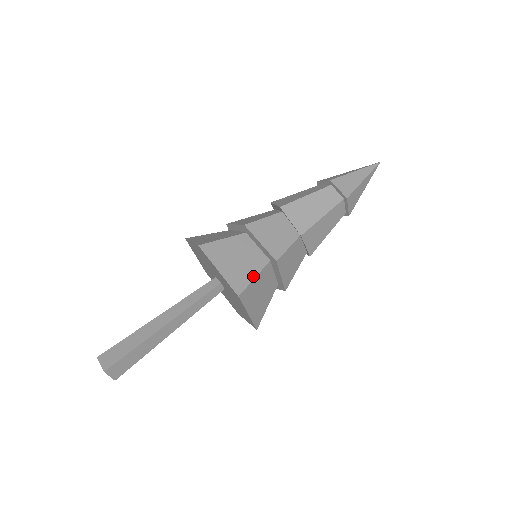
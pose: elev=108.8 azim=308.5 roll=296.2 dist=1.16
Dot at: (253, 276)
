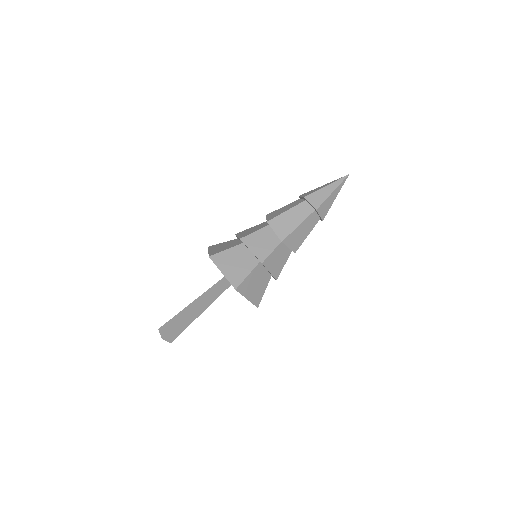
Dot at: (246, 274)
